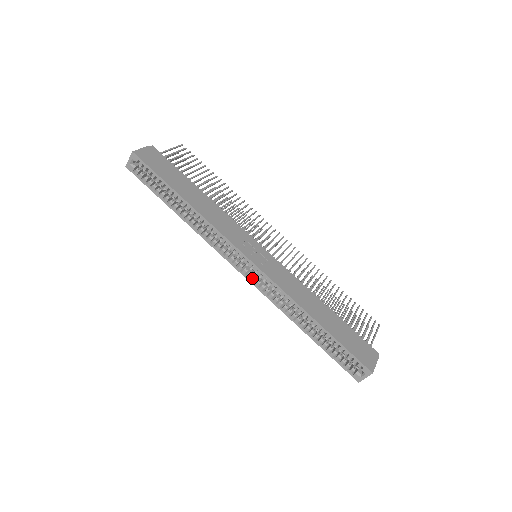
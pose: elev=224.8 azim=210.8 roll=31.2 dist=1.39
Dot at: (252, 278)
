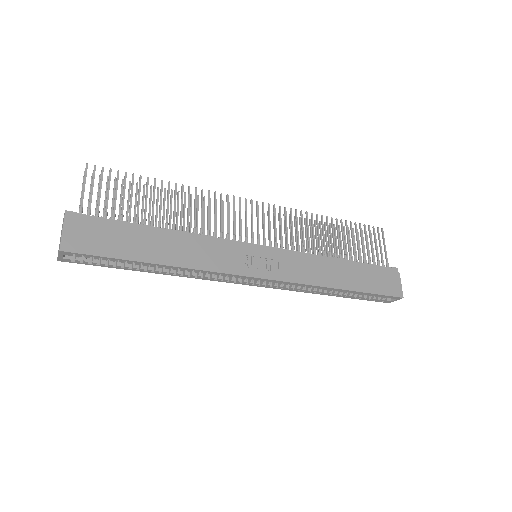
Dot at: (267, 286)
